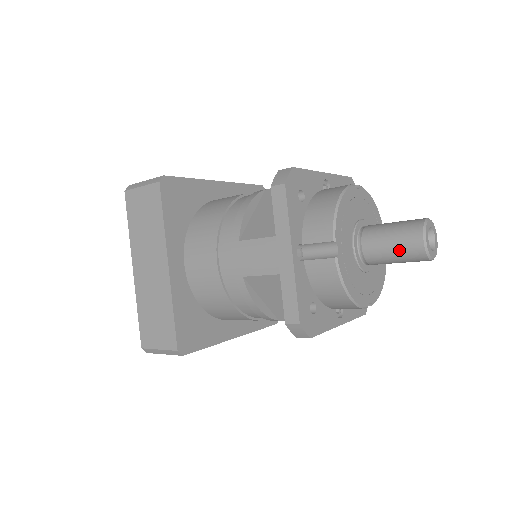
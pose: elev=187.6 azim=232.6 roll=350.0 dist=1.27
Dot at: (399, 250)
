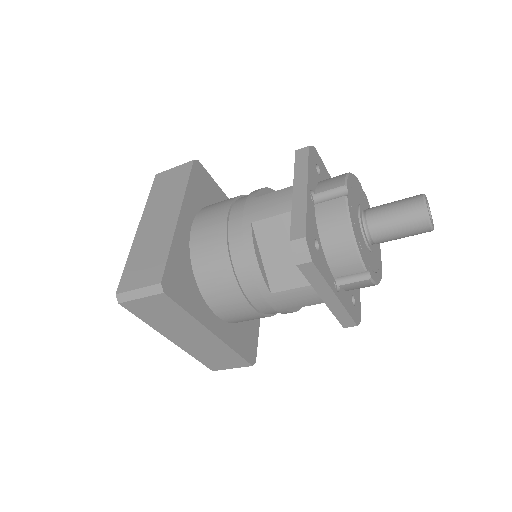
Dot at: (401, 212)
